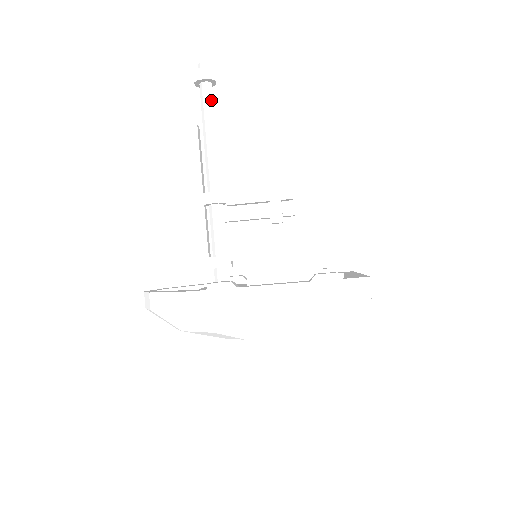
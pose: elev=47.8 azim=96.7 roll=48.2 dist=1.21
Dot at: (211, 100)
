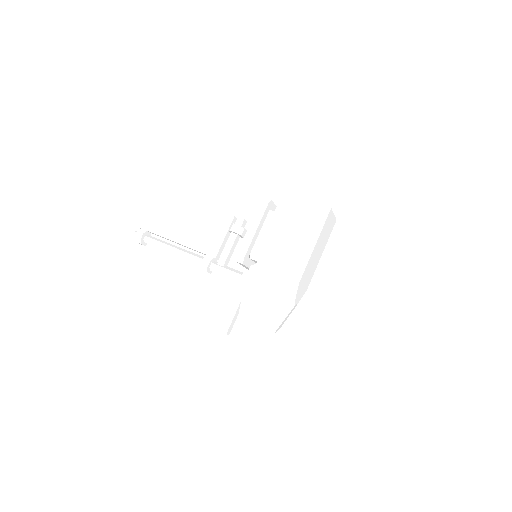
Dot at: (156, 239)
